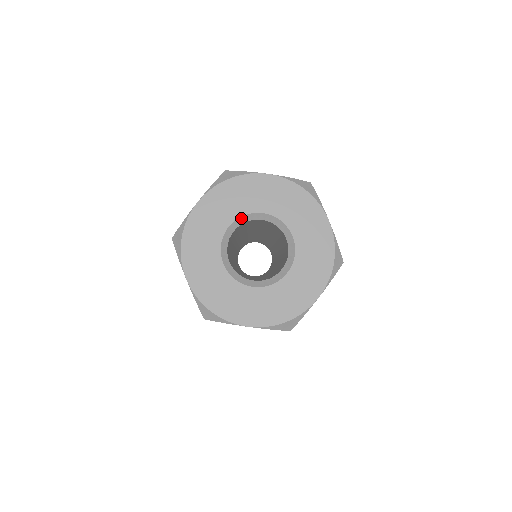
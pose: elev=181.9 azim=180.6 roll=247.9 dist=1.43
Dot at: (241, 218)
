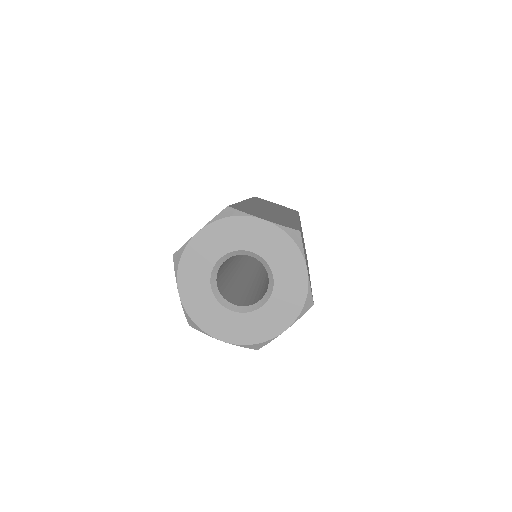
Dot at: (233, 252)
